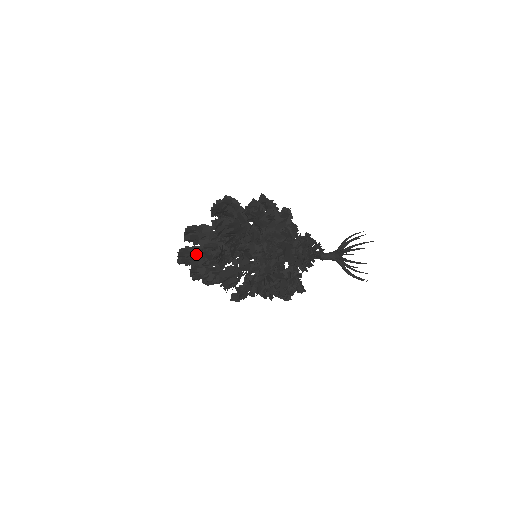
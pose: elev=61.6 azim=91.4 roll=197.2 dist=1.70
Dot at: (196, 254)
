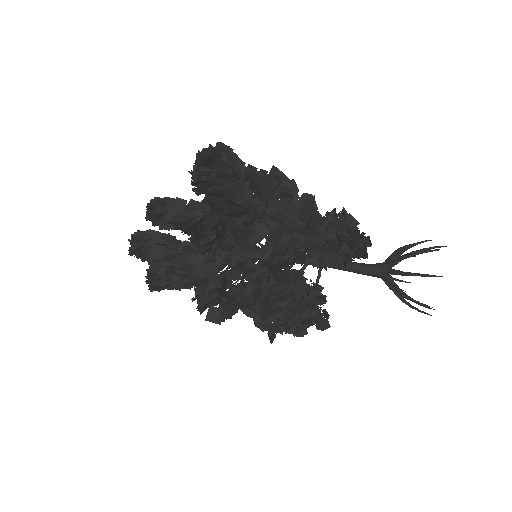
Dot at: (160, 240)
